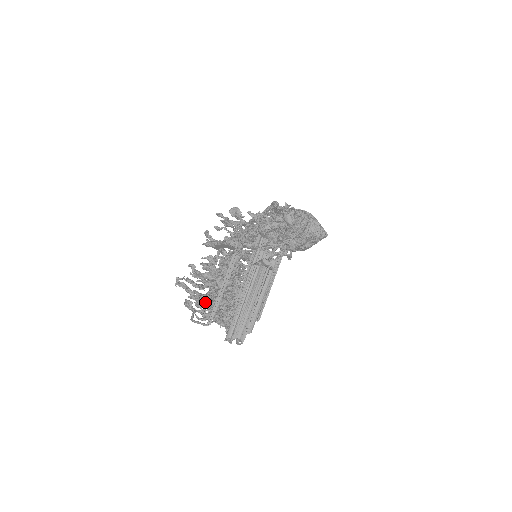
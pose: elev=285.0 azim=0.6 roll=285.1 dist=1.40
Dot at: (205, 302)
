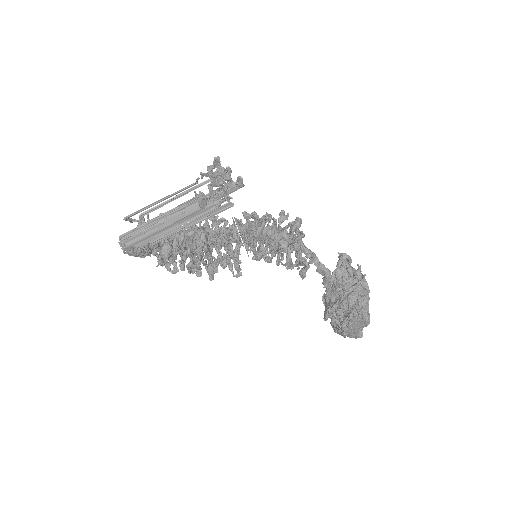
Dot at: occluded
